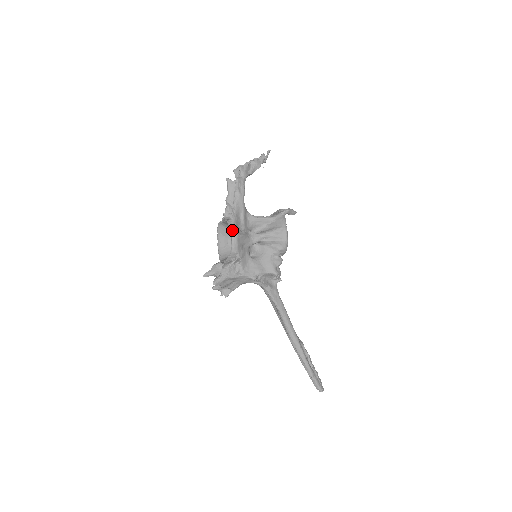
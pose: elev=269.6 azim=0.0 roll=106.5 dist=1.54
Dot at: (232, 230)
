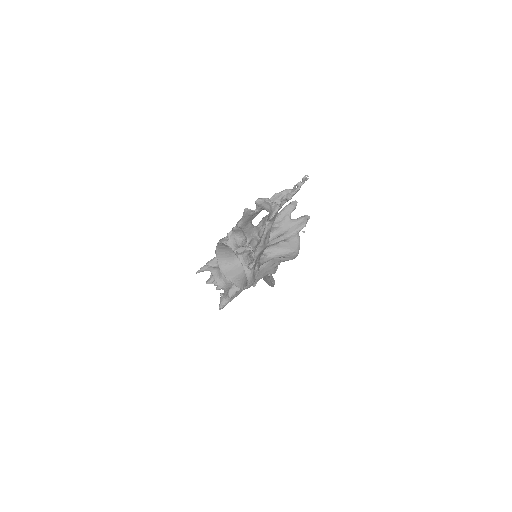
Dot at: (250, 282)
